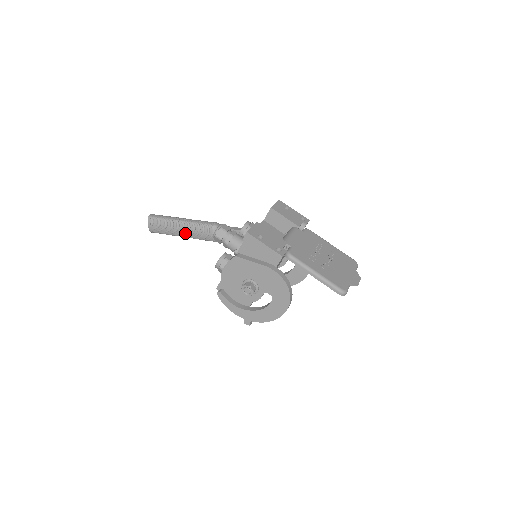
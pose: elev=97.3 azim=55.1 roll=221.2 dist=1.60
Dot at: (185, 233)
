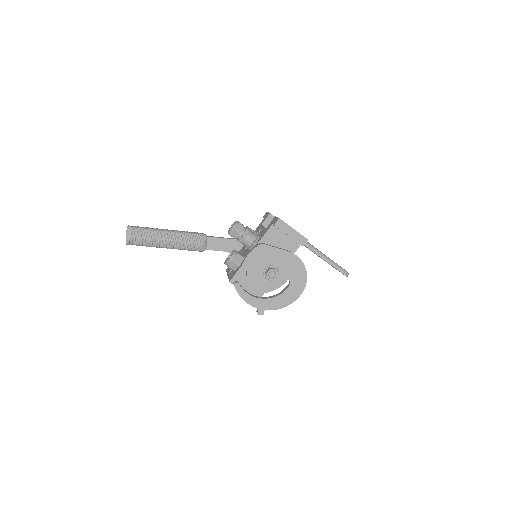
Dot at: (170, 243)
